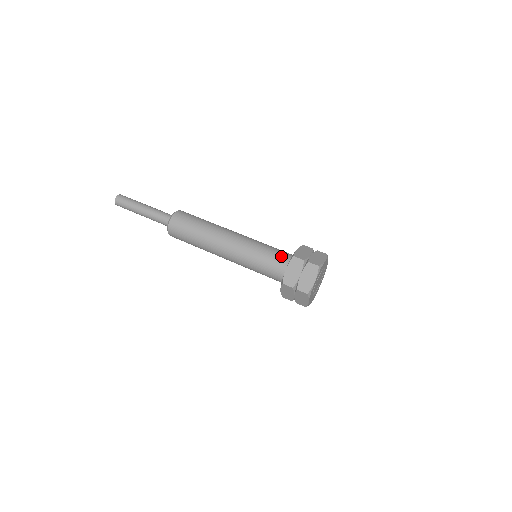
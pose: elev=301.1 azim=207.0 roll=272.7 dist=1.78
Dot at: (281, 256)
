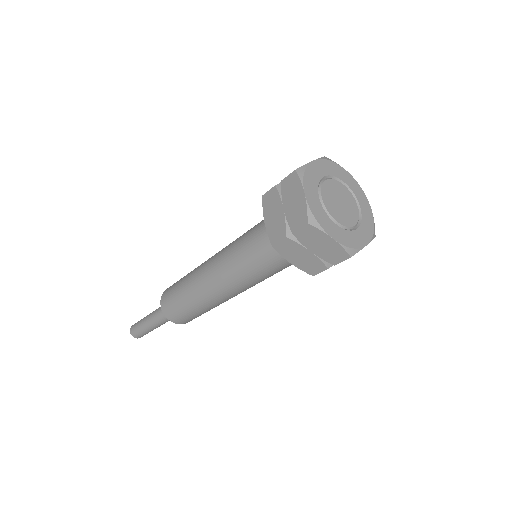
Dot at: (267, 244)
